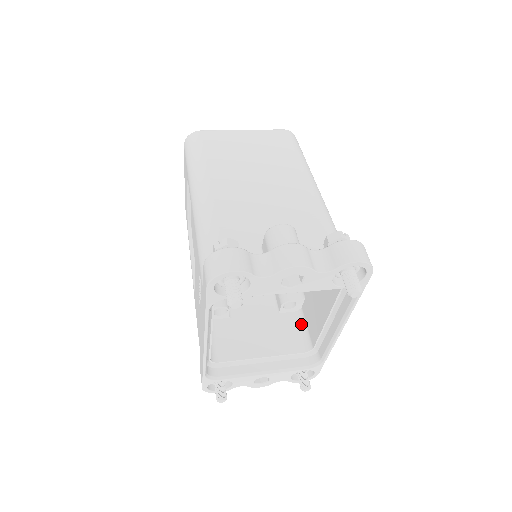
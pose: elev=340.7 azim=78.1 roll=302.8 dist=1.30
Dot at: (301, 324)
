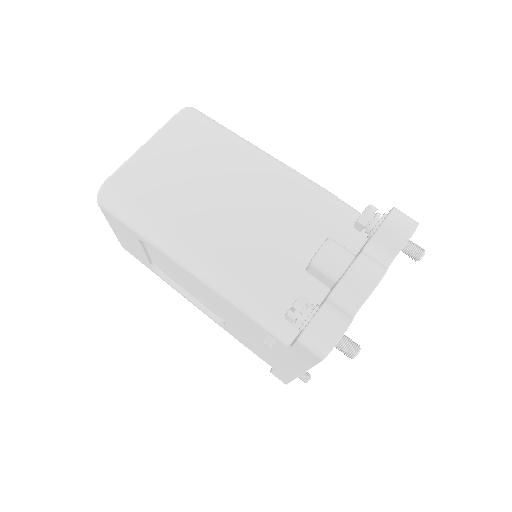
Dot at: occluded
